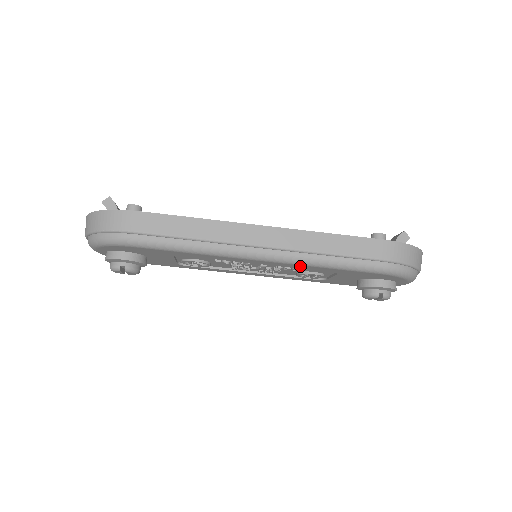
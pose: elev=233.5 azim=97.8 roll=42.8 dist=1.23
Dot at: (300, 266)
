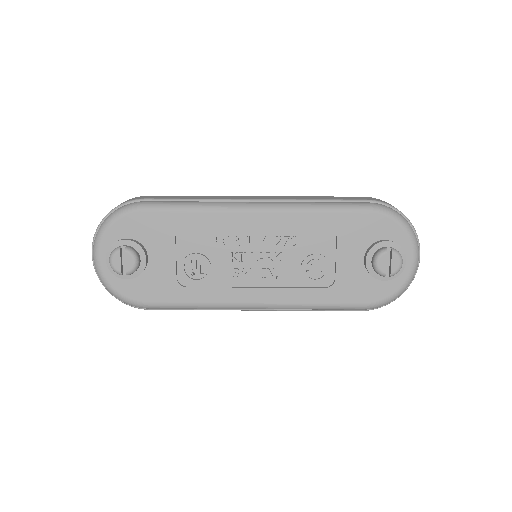
Dot at: (295, 218)
